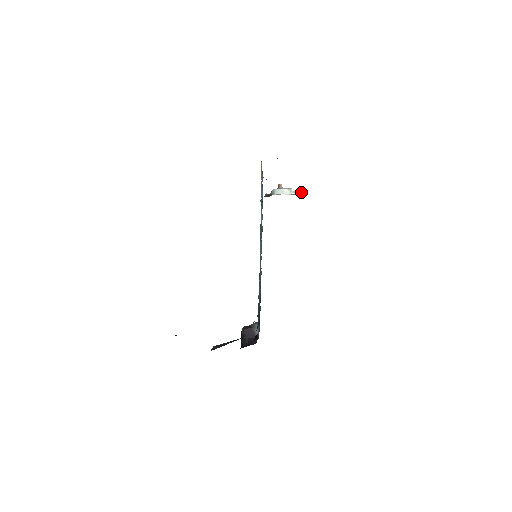
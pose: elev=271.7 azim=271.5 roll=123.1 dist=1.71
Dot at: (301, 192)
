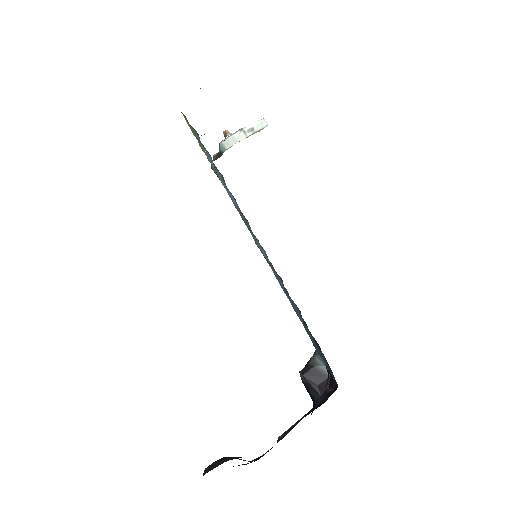
Dot at: (259, 125)
